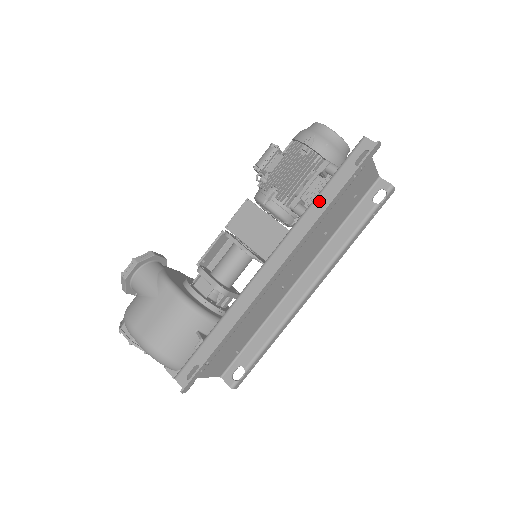
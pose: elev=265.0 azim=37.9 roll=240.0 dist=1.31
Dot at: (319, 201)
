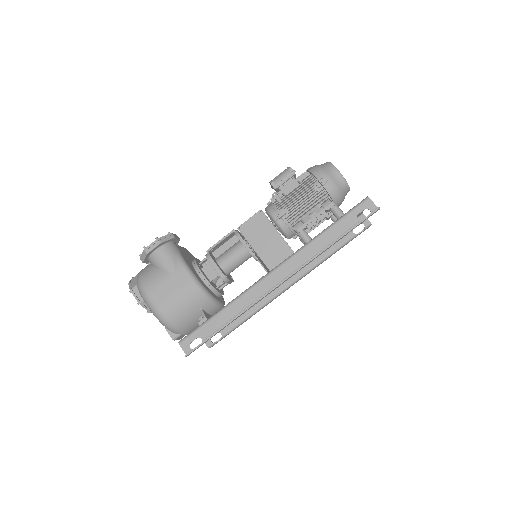
Dot at: (323, 237)
